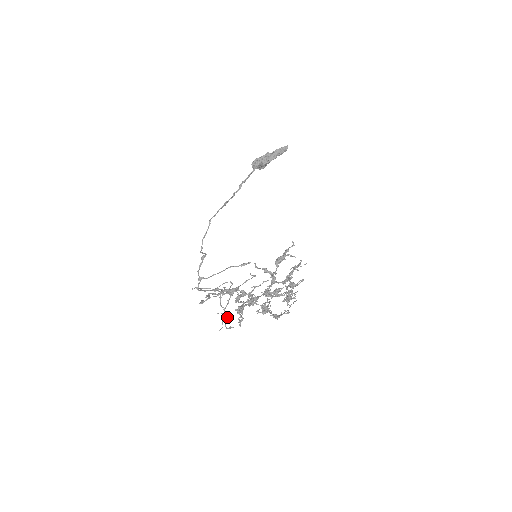
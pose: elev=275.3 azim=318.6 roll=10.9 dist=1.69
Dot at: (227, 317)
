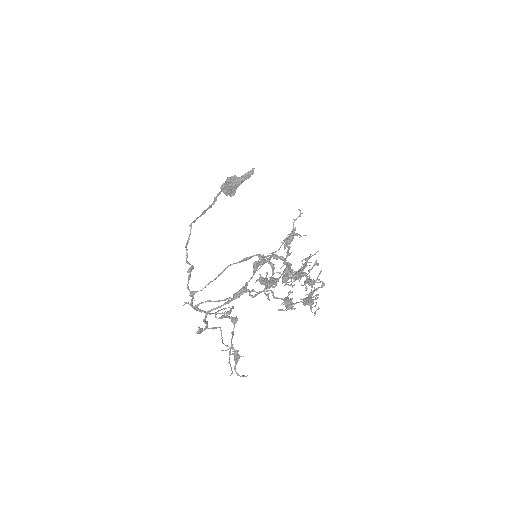
Dot at: (236, 351)
